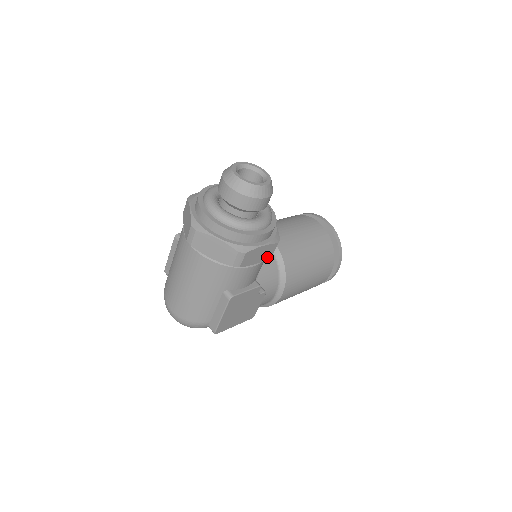
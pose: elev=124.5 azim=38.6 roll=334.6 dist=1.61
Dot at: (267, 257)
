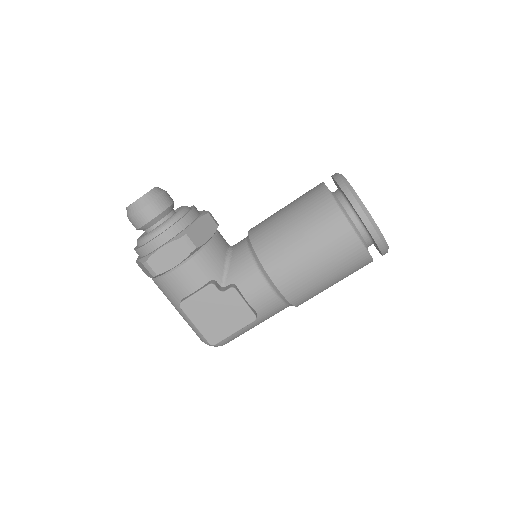
Dot at: (185, 255)
